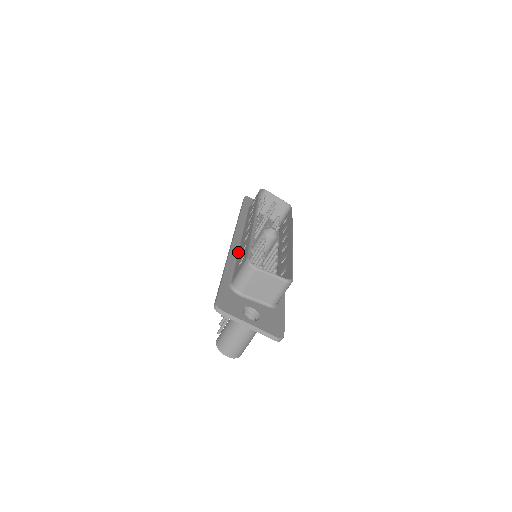
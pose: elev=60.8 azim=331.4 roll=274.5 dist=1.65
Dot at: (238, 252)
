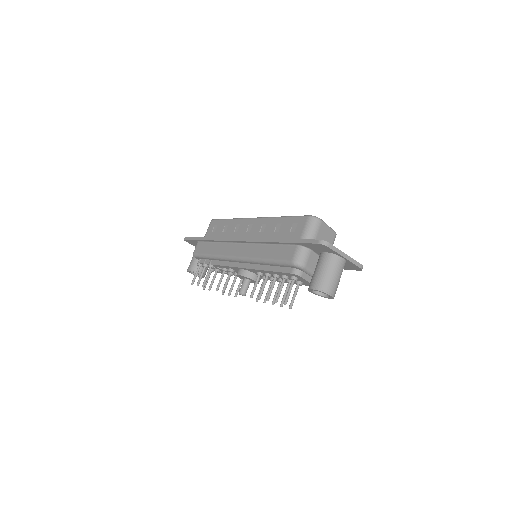
Dot at: occluded
